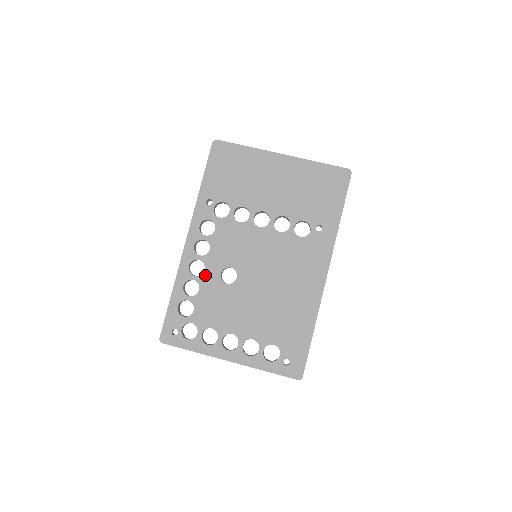
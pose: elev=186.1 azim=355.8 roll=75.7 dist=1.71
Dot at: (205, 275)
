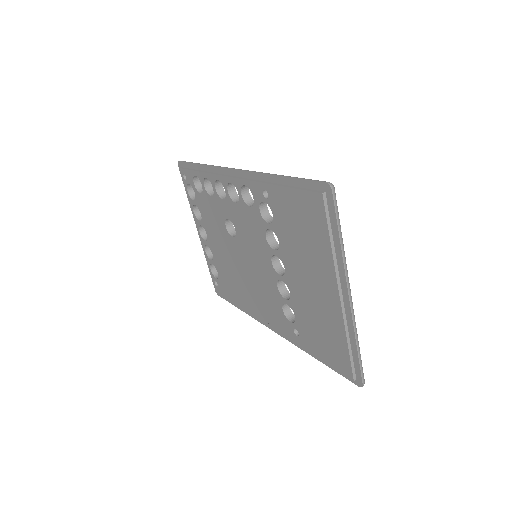
Dot at: (220, 201)
